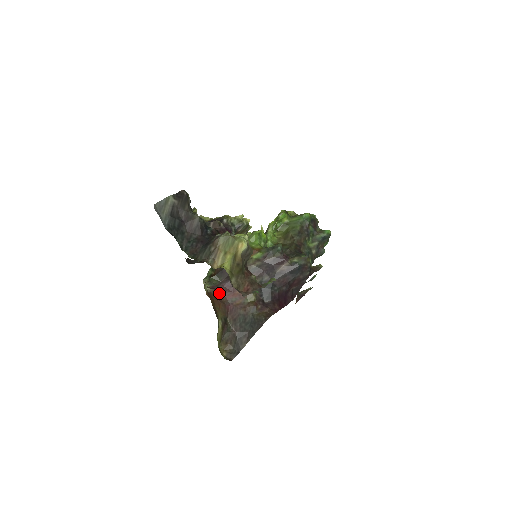
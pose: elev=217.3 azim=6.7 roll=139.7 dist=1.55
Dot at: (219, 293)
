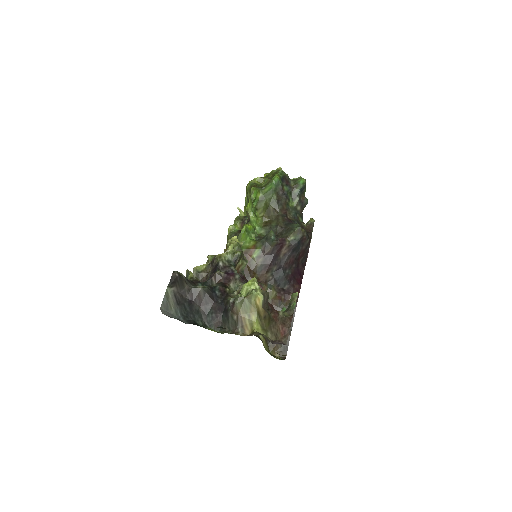
Dot at: occluded
